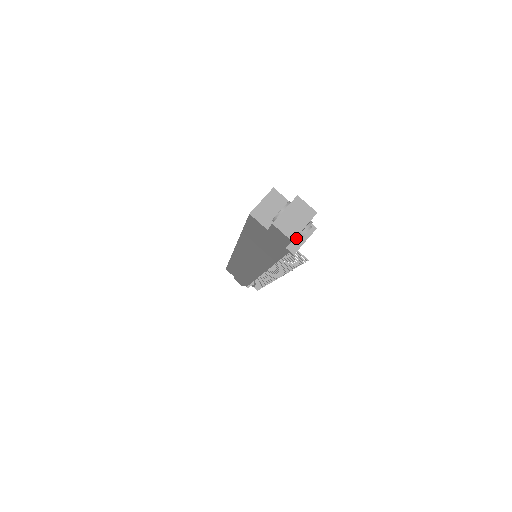
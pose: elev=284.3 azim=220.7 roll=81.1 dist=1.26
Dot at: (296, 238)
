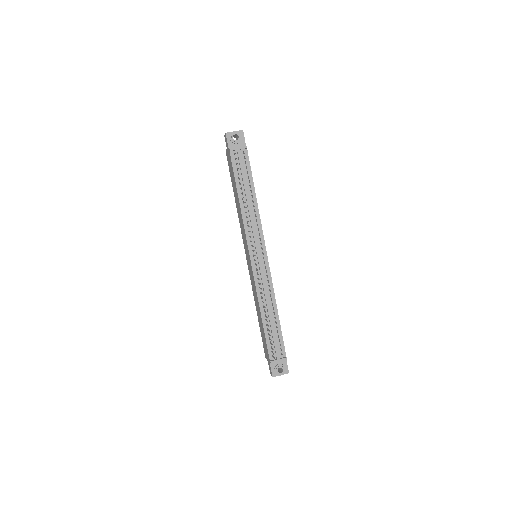
Dot at: (230, 136)
